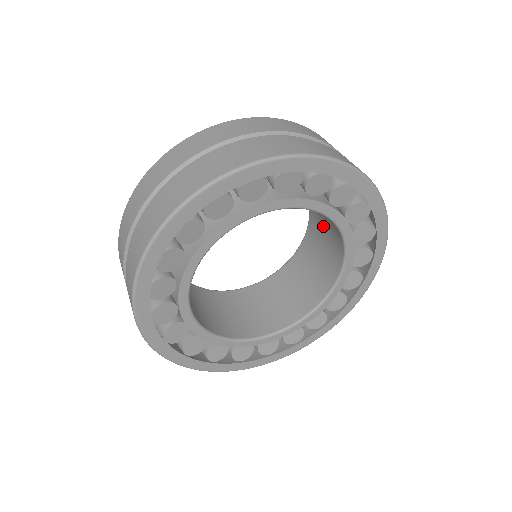
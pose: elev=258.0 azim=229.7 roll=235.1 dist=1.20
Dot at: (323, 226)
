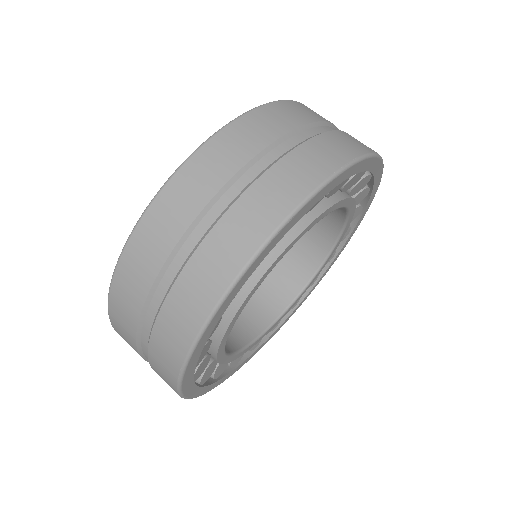
Dot at: occluded
